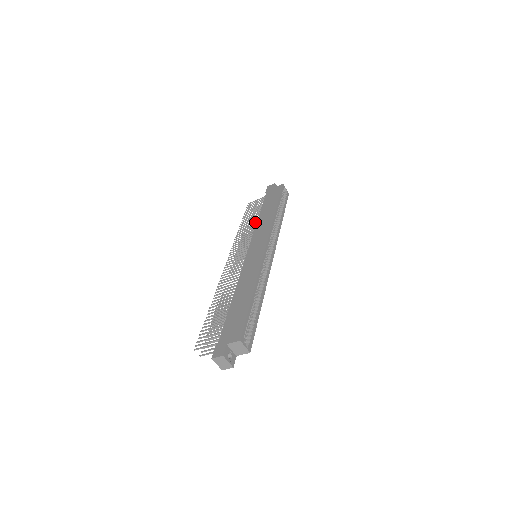
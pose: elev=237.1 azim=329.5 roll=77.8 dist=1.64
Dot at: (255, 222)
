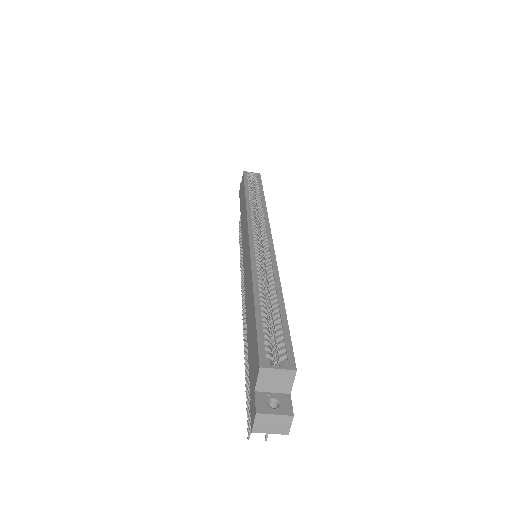
Dot at: occluded
